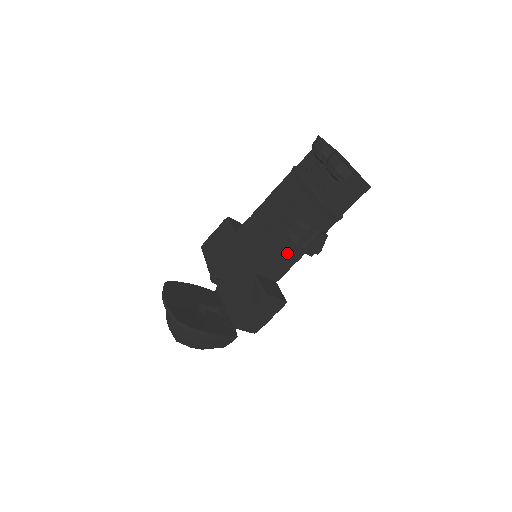
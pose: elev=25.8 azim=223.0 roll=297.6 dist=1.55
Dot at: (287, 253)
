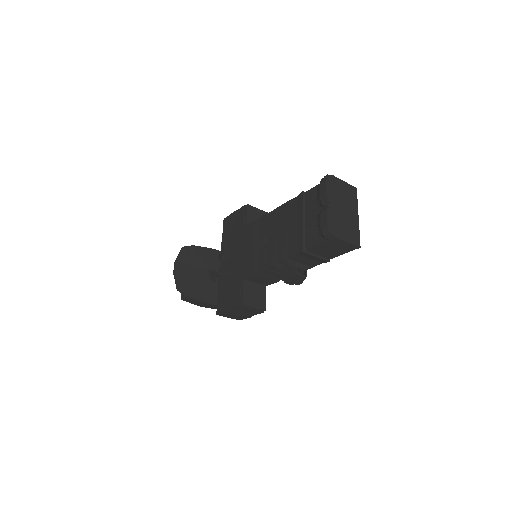
Dot at: (273, 273)
